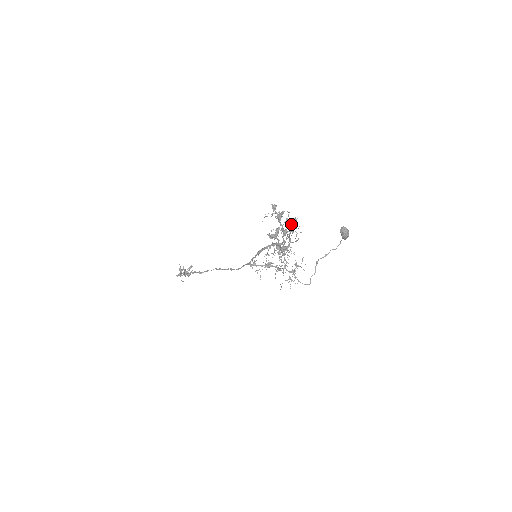
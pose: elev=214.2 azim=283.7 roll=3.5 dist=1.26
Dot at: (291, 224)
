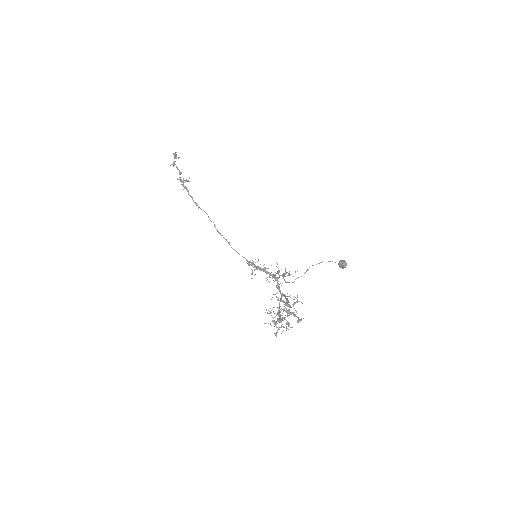
Dot at: occluded
